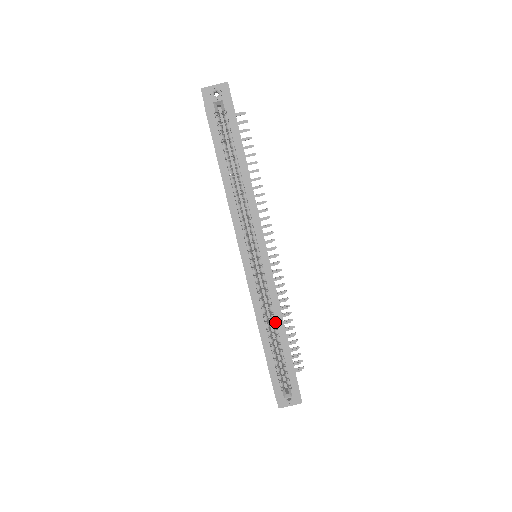
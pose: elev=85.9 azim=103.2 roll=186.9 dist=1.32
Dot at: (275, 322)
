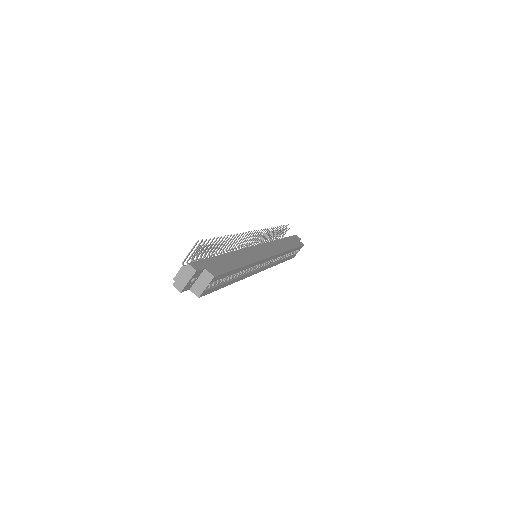
Dot at: occluded
